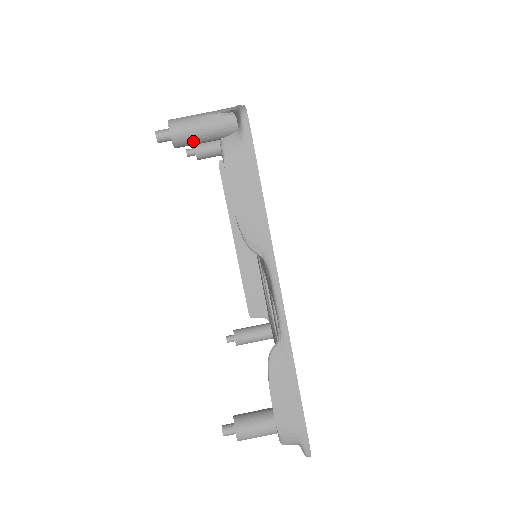
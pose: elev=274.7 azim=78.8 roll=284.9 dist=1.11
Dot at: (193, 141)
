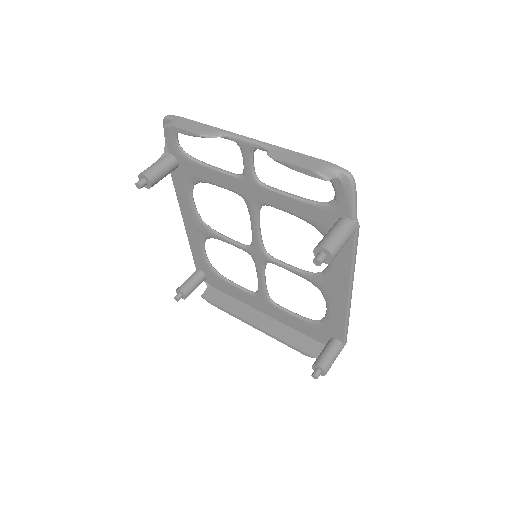
Dot at: (157, 173)
